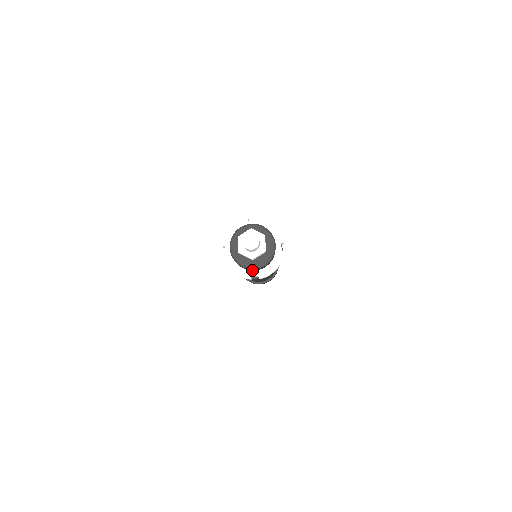
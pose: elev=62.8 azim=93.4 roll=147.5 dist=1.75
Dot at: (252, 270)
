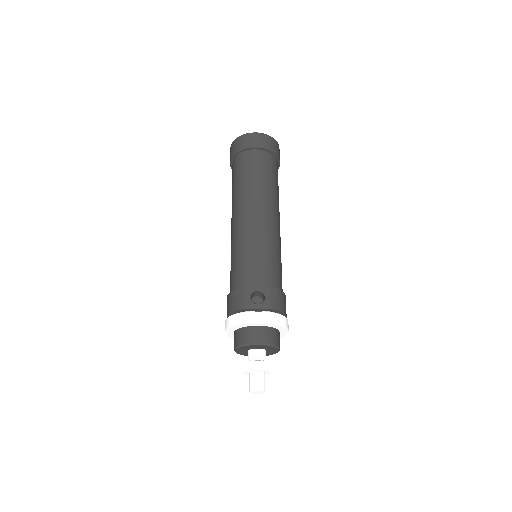
Dot at: occluded
